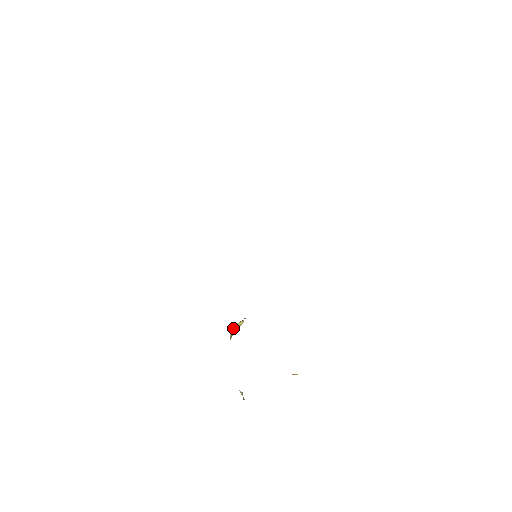
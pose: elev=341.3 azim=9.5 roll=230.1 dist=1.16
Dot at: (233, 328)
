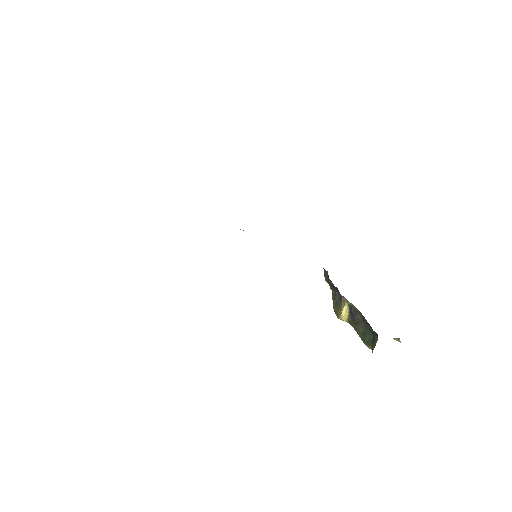
Dot at: (344, 315)
